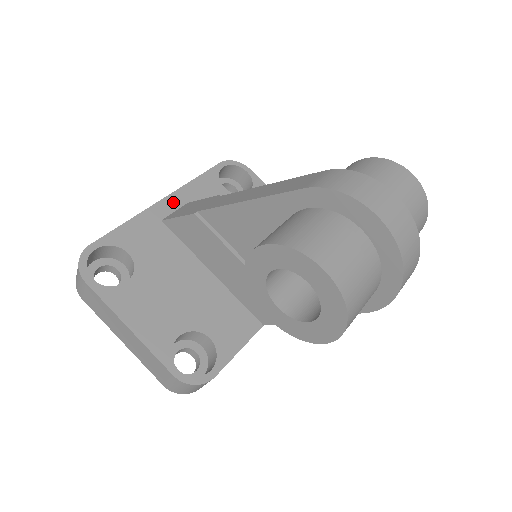
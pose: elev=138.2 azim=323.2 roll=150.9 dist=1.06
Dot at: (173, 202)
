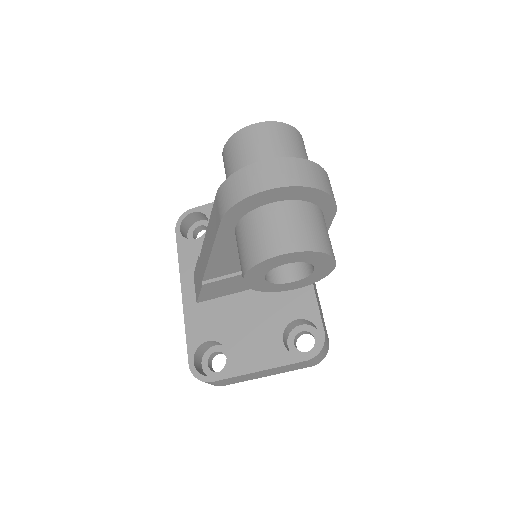
Dot at: (188, 286)
